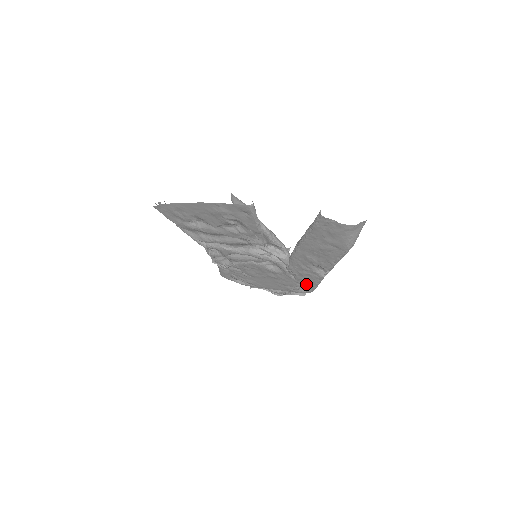
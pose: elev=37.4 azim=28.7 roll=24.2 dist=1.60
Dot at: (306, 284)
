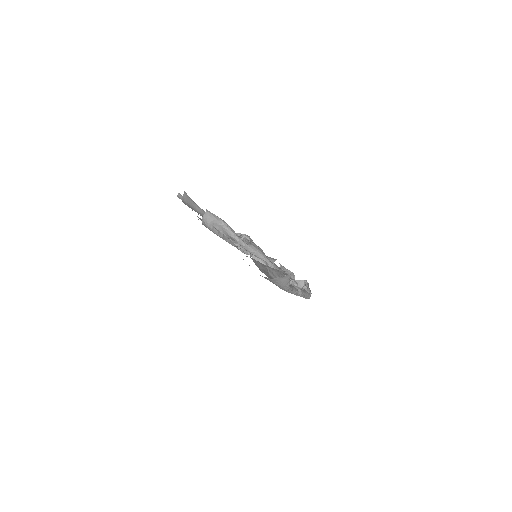
Dot at: occluded
